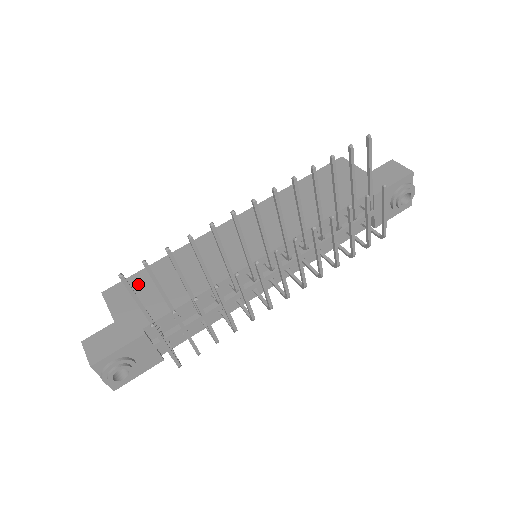
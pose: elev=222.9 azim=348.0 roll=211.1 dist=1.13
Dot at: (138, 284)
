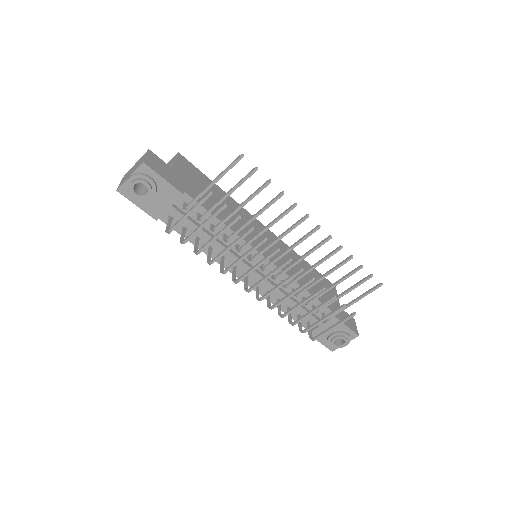
Dot at: (200, 177)
